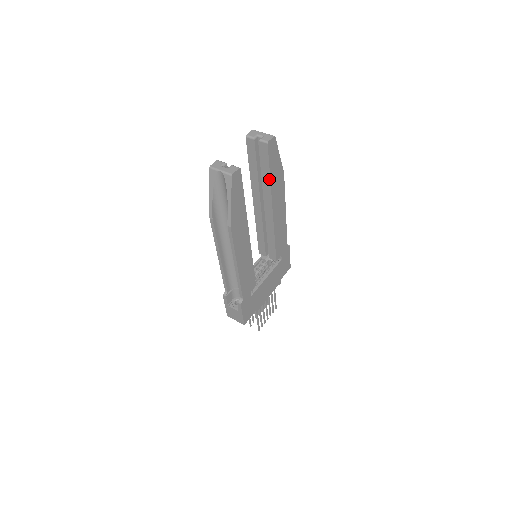
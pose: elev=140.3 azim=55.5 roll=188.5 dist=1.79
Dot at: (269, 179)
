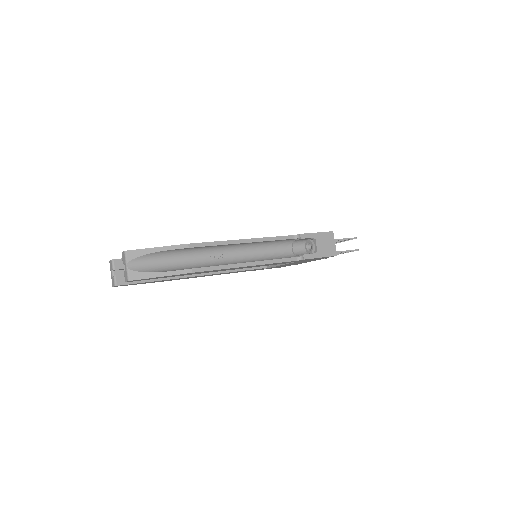
Dot at: occluded
